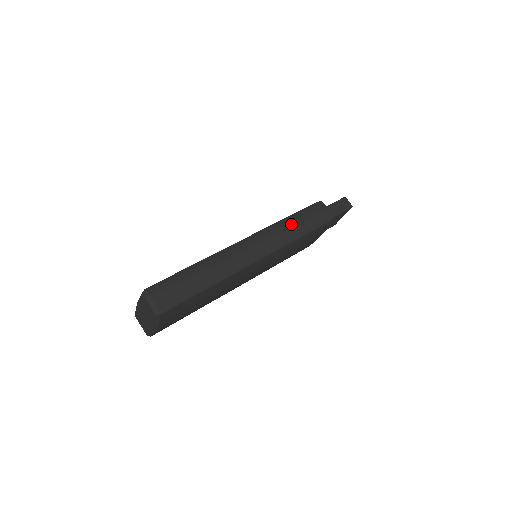
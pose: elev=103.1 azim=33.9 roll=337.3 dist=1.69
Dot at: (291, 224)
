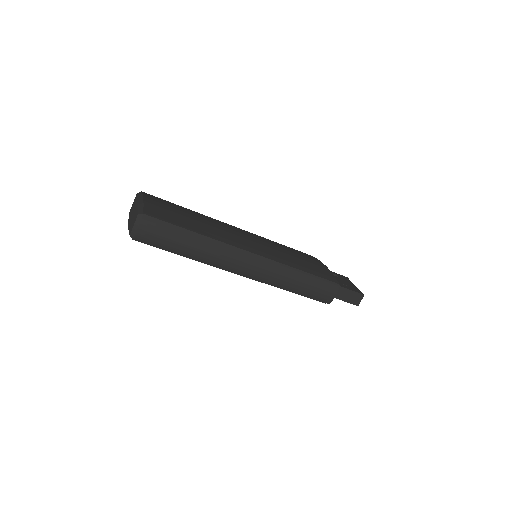
Dot at: (295, 279)
